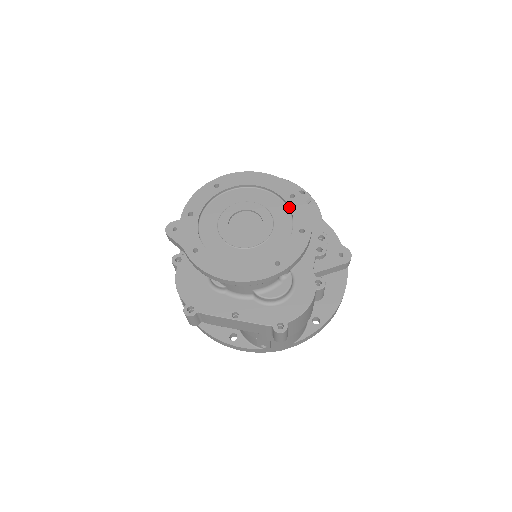
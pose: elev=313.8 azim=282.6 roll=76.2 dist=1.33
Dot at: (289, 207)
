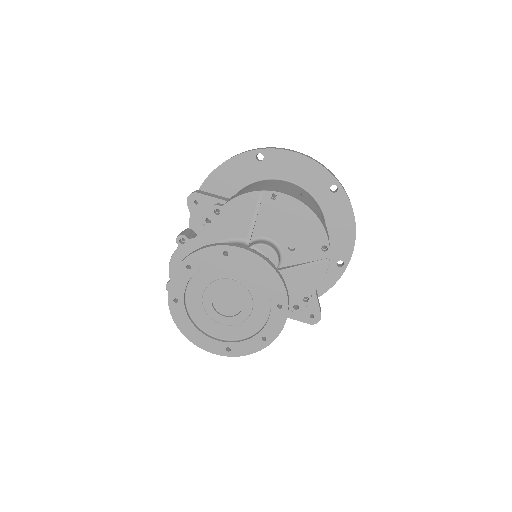
Dot at: (270, 314)
